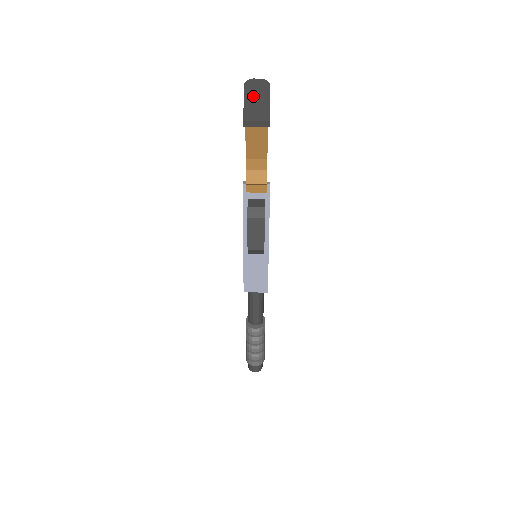
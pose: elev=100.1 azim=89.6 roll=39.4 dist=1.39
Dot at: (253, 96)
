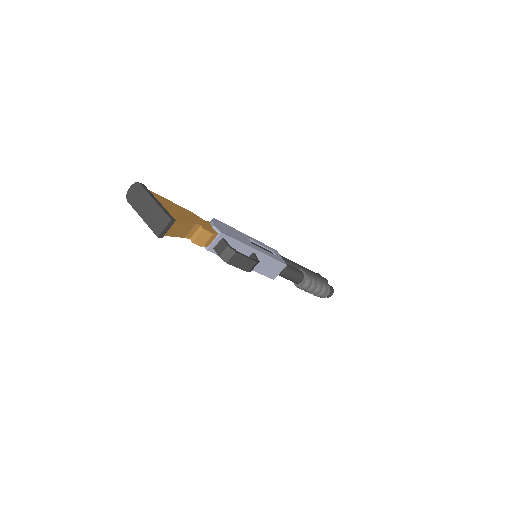
Dot at: (142, 208)
